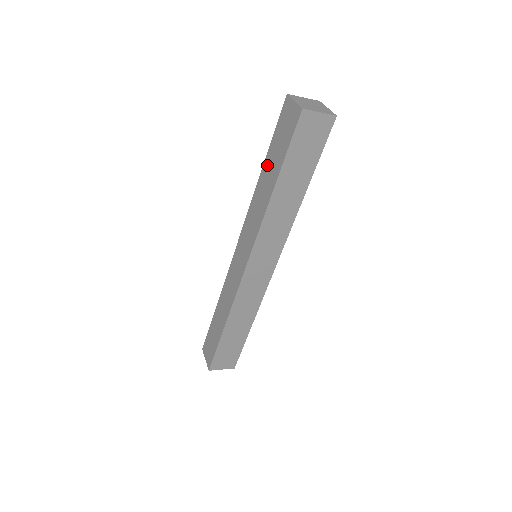
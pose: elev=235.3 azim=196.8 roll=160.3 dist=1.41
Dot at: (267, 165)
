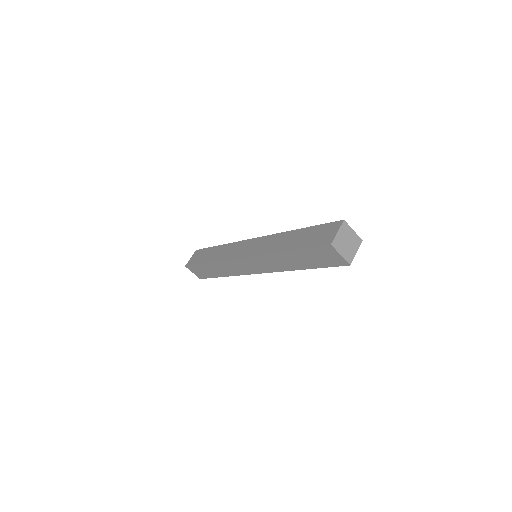
Dot at: (300, 233)
